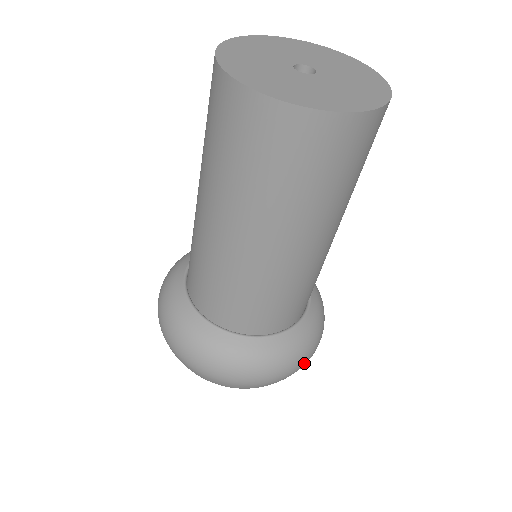
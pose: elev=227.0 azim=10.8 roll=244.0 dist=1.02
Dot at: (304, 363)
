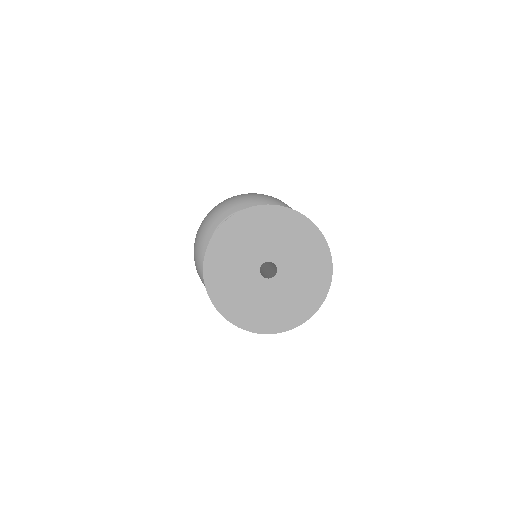
Dot at: occluded
